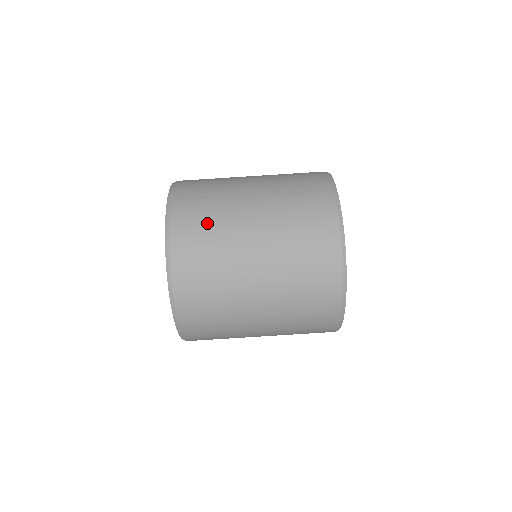
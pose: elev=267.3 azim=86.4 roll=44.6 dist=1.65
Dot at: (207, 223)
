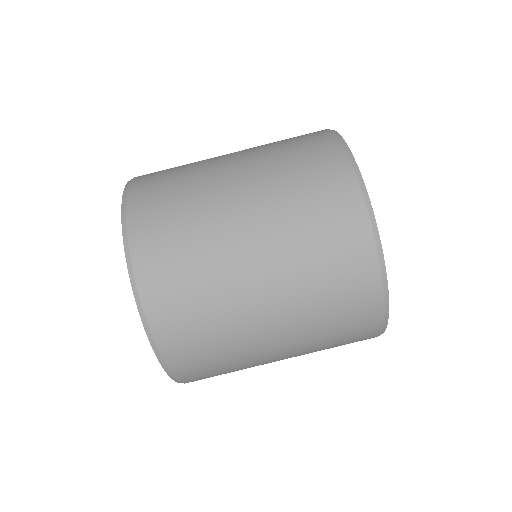
Dot at: occluded
